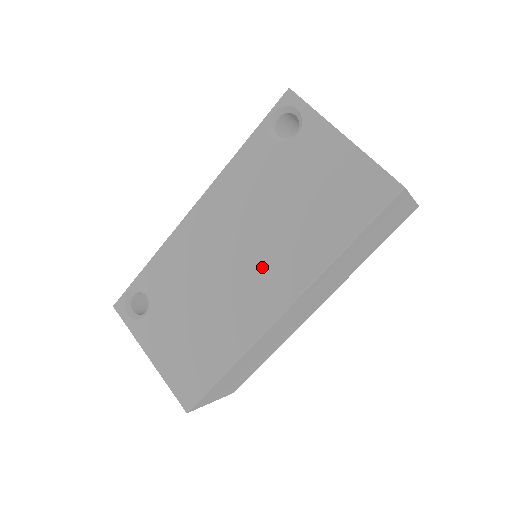
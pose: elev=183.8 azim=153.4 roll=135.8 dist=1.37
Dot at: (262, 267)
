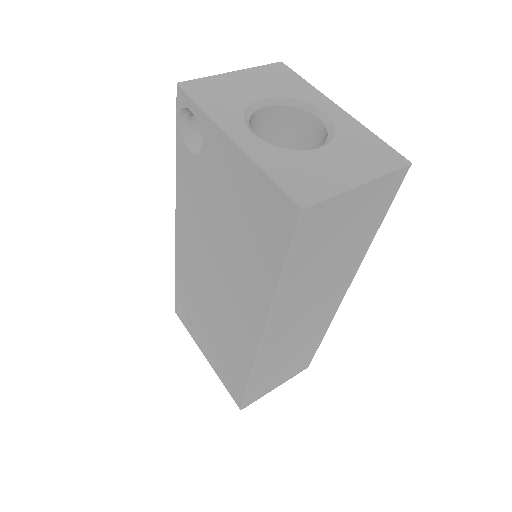
Dot at: (233, 293)
